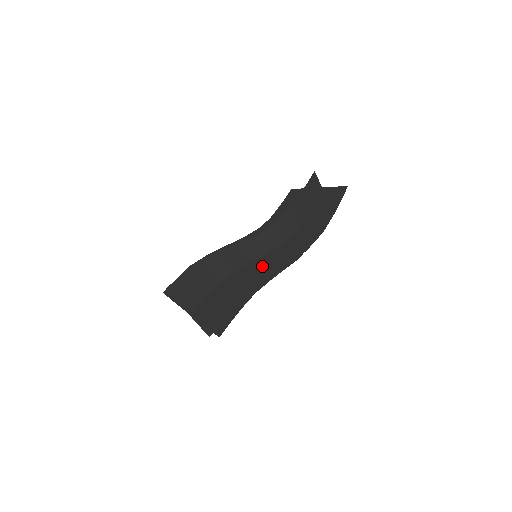
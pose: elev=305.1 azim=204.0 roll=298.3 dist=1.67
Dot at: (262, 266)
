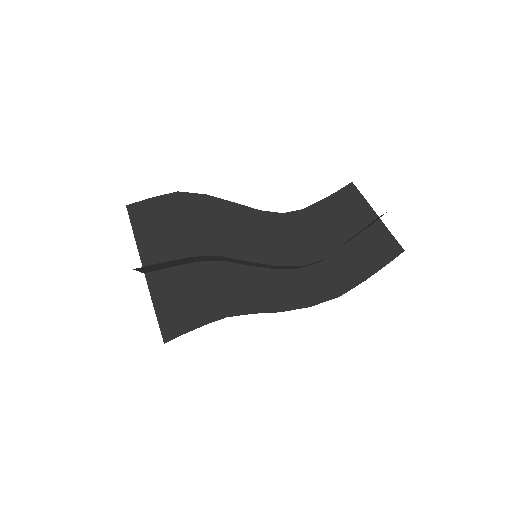
Dot at: (254, 283)
